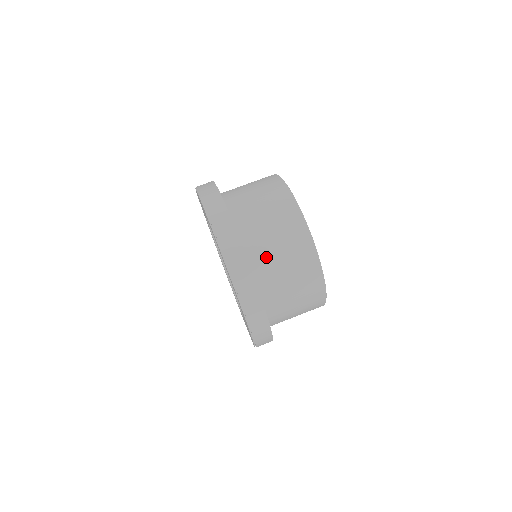
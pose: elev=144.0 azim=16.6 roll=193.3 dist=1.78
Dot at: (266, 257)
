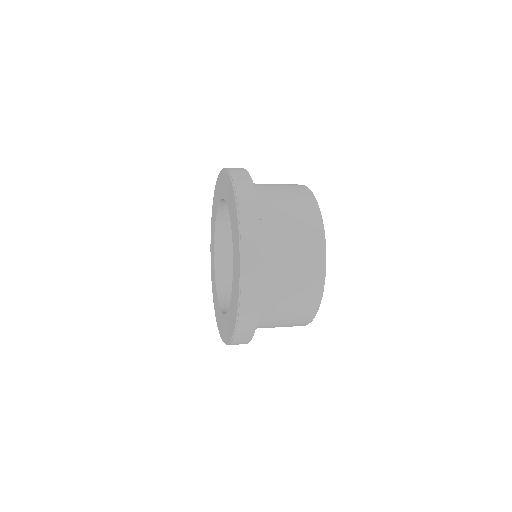
Dot at: (275, 225)
